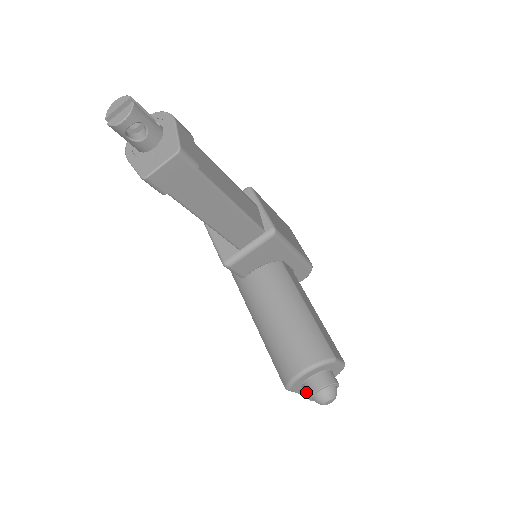
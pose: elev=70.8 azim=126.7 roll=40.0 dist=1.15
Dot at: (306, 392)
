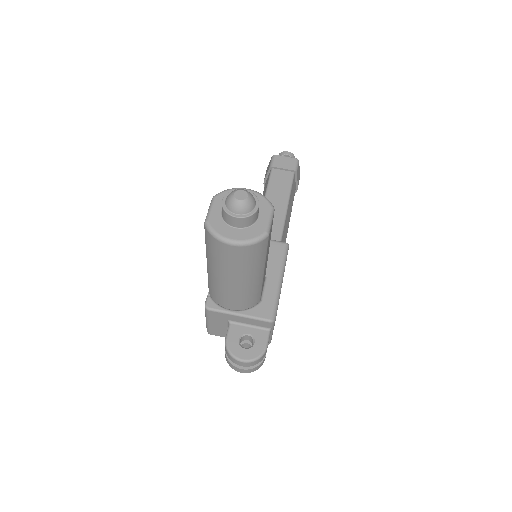
Dot at: occluded
